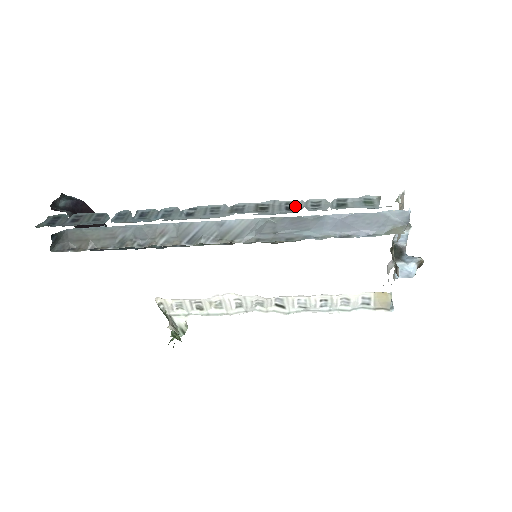
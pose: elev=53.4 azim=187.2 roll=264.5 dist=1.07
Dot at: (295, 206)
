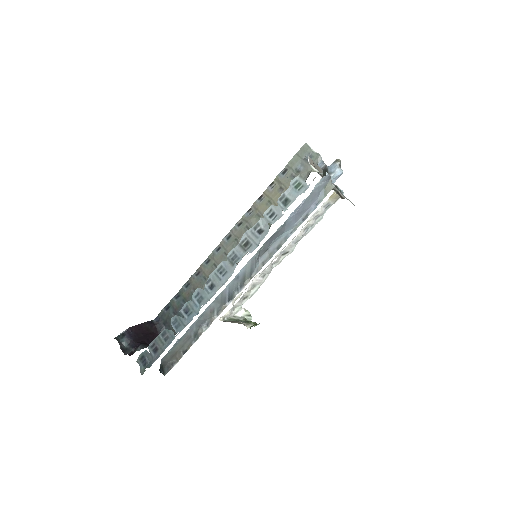
Dot at: (261, 226)
